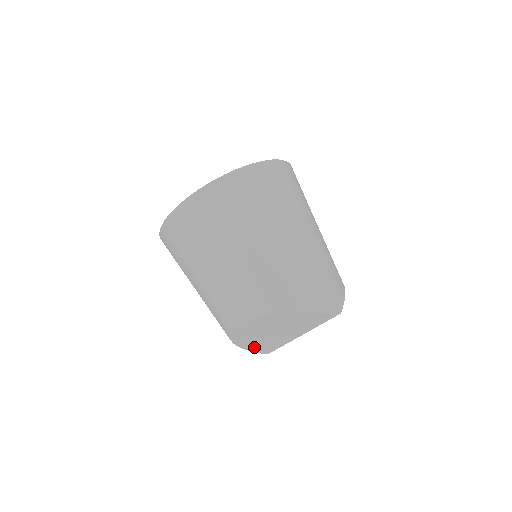
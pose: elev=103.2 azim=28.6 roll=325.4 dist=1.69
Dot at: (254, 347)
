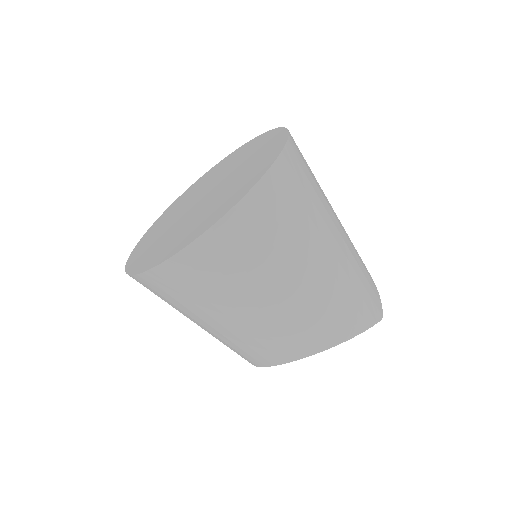
Dot at: occluded
